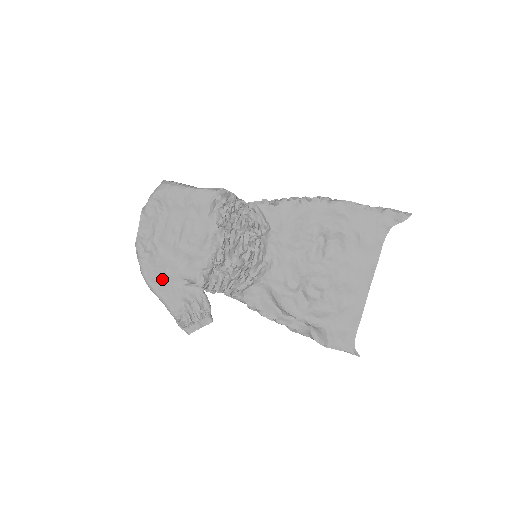
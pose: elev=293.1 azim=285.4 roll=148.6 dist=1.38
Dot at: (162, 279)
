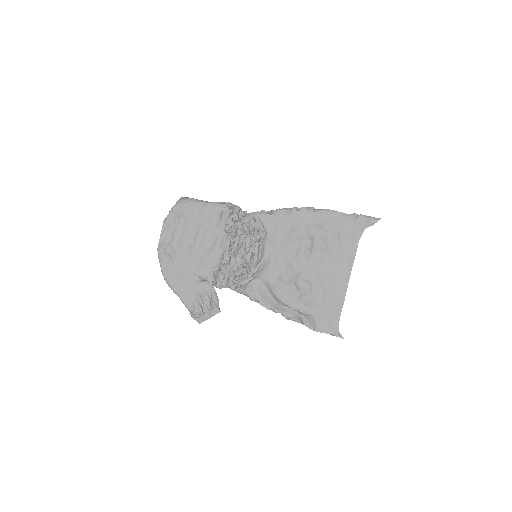
Dot at: (179, 277)
